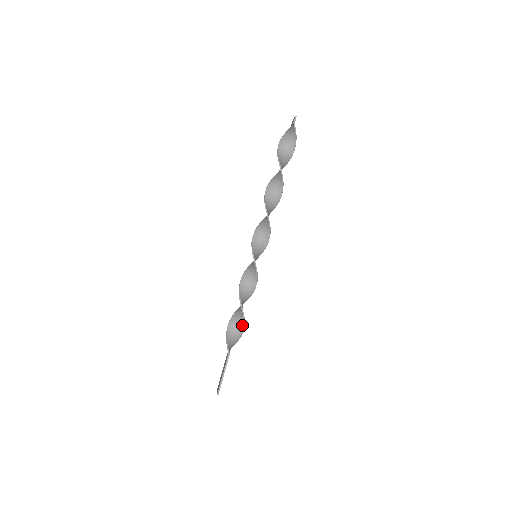
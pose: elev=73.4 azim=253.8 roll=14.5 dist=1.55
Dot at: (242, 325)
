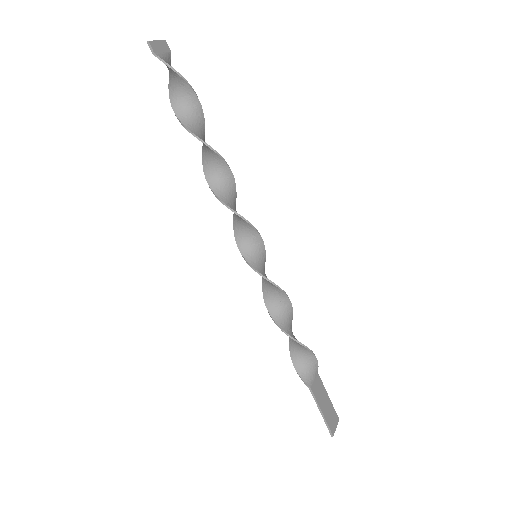
Dot at: (302, 347)
